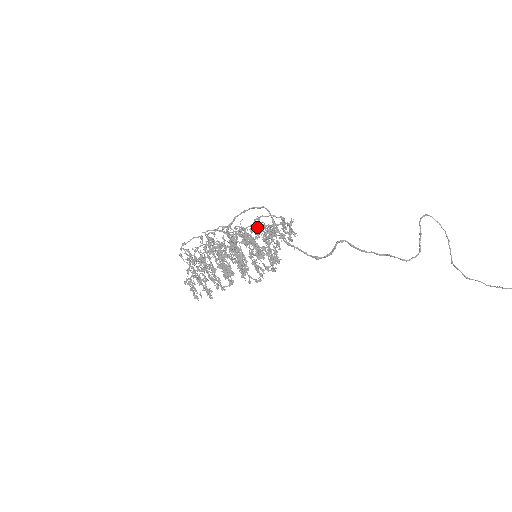
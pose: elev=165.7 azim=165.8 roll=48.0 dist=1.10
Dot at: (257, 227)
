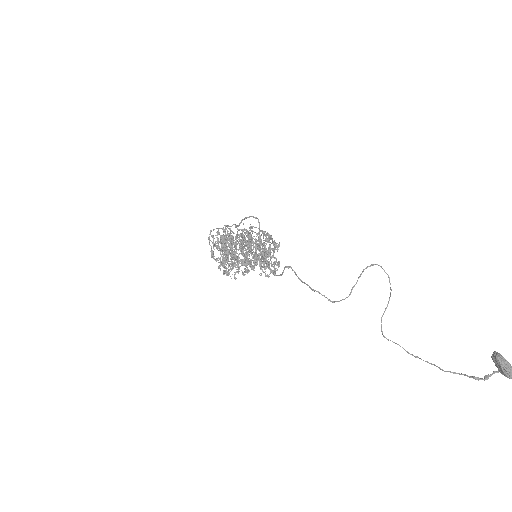
Dot at: (249, 234)
